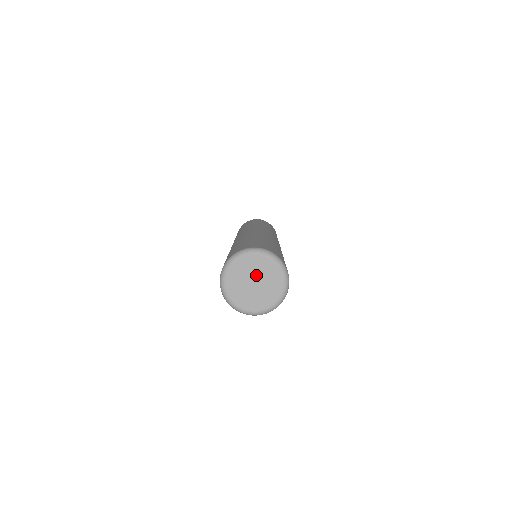
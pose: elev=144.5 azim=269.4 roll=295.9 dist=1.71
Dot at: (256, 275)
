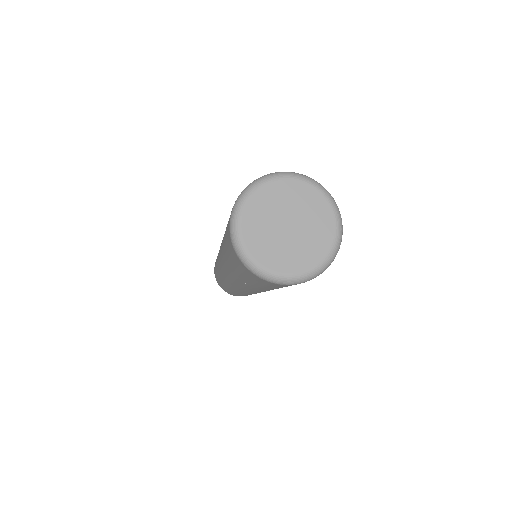
Dot at: (291, 212)
